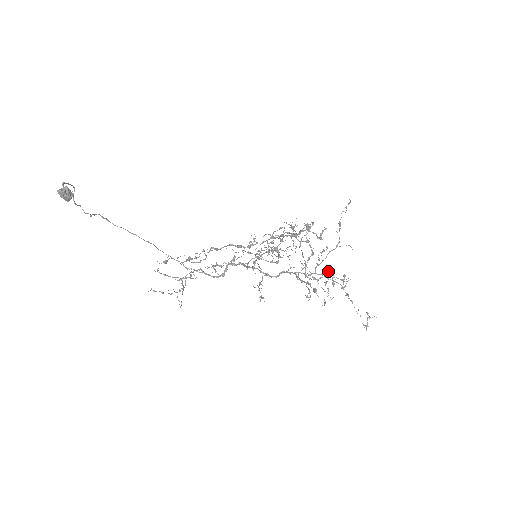
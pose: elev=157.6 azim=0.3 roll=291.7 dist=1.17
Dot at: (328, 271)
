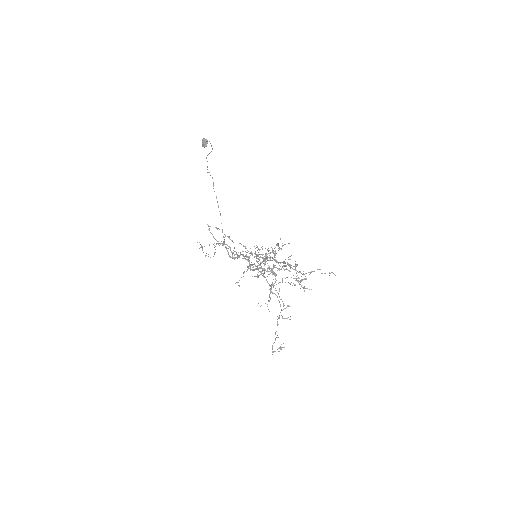
Dot at: (279, 288)
